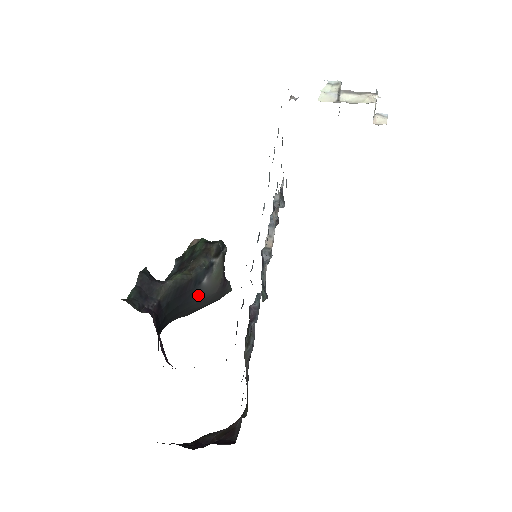
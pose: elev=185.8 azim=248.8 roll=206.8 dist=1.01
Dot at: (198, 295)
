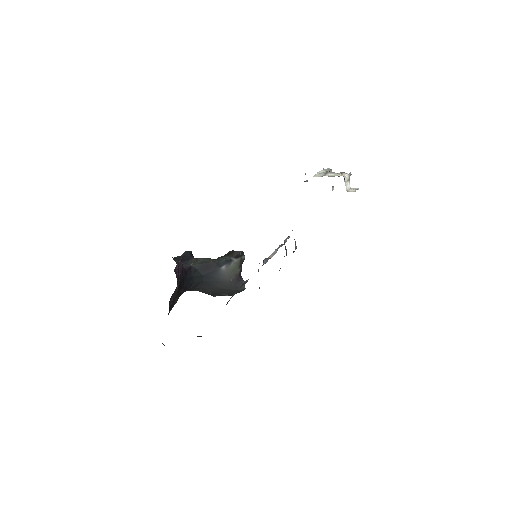
Dot at: (217, 275)
